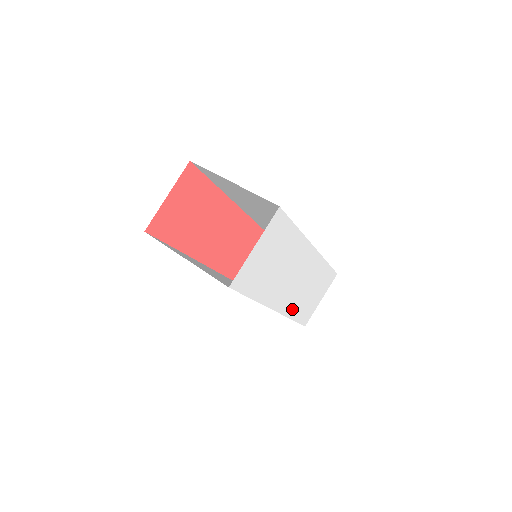
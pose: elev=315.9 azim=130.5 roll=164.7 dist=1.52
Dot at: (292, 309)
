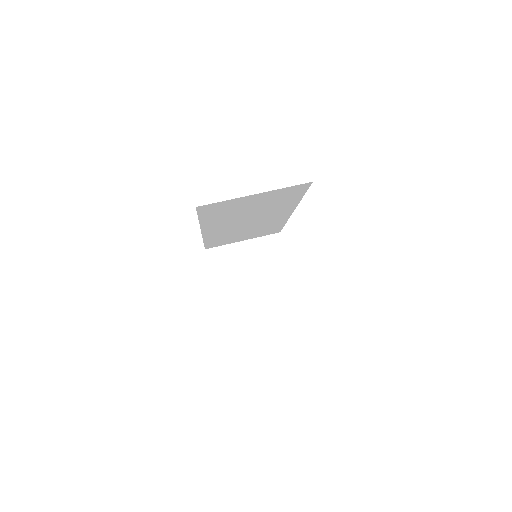
Dot at: occluded
